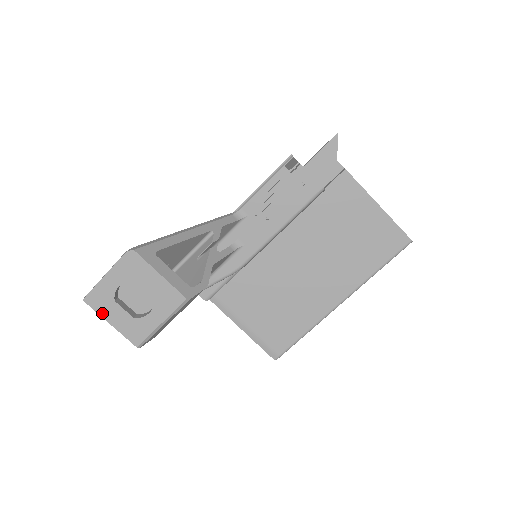
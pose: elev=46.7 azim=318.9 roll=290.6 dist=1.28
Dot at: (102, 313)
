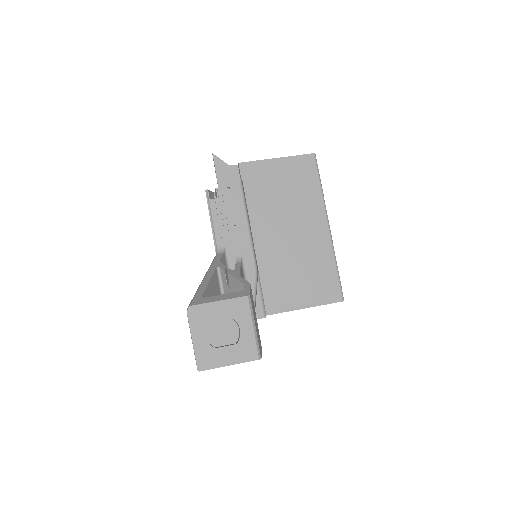
Dot at: (217, 365)
